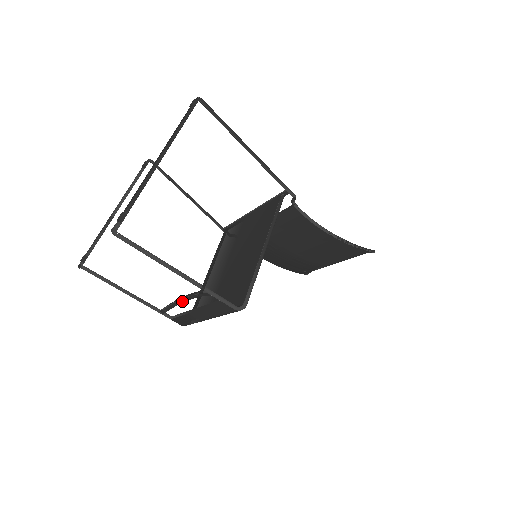
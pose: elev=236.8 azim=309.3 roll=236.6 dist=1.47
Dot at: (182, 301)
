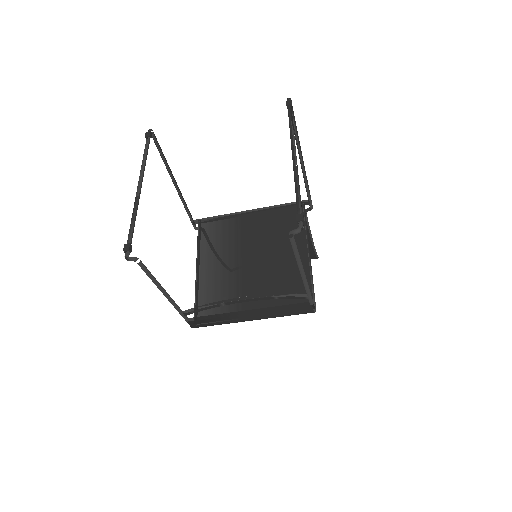
Dot at: (234, 302)
